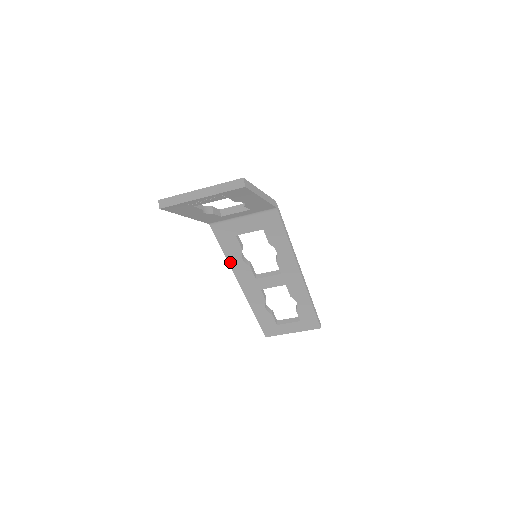
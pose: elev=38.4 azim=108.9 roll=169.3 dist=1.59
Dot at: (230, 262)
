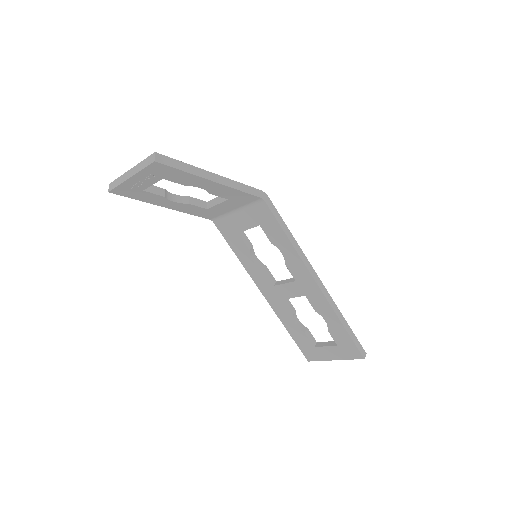
Dot at: (244, 264)
